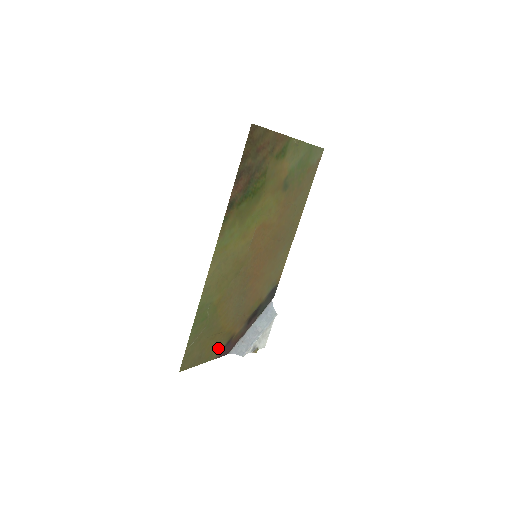
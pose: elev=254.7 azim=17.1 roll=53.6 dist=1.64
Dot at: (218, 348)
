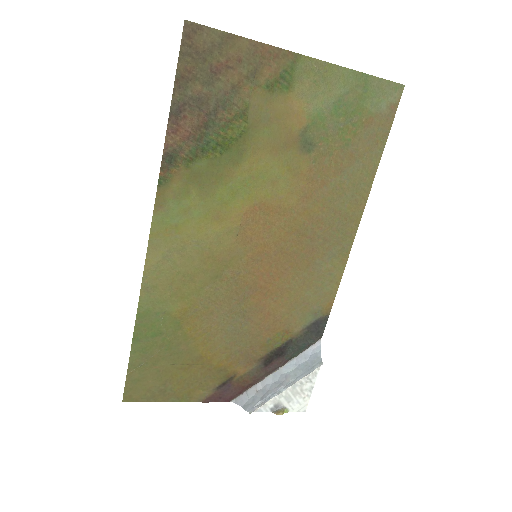
Dot at: (202, 387)
